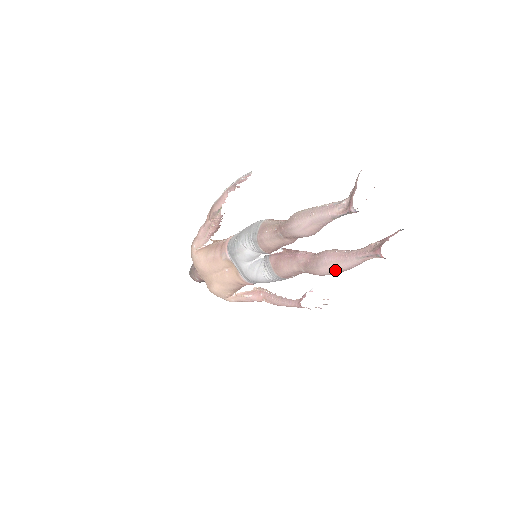
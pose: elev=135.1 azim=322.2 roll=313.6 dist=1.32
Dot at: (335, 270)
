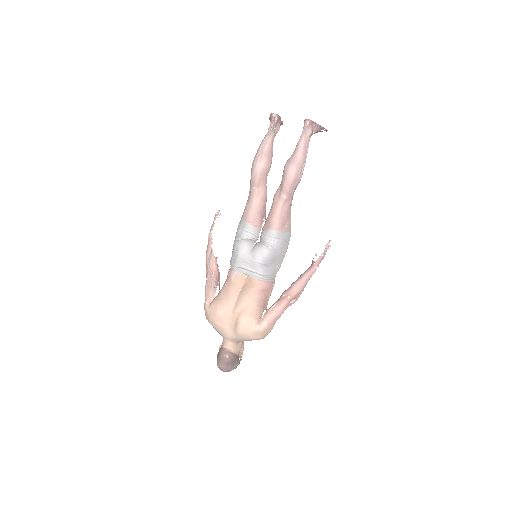
Dot at: (297, 162)
